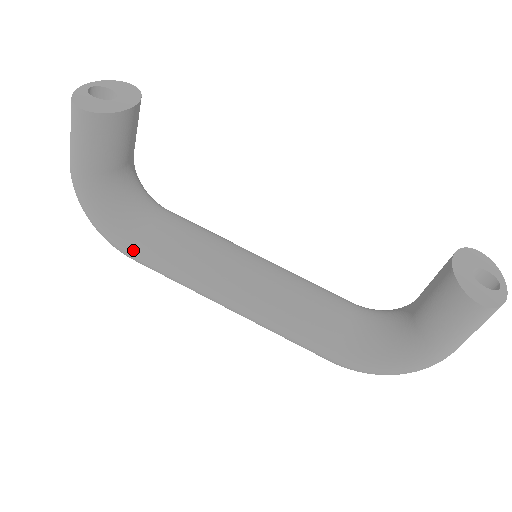
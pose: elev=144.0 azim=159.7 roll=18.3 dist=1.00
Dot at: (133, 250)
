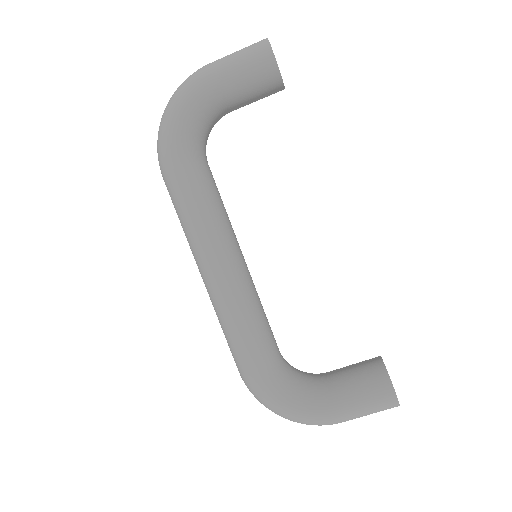
Dot at: (181, 168)
